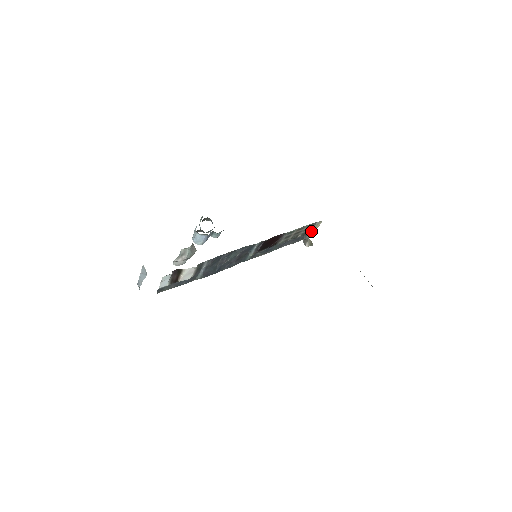
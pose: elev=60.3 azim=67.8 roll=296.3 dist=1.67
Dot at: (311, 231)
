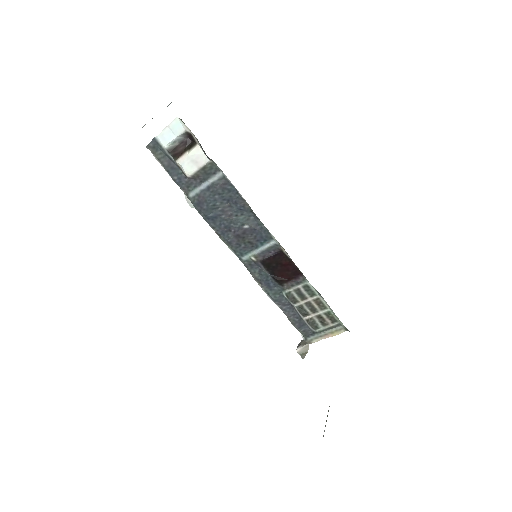
Dot at: (322, 334)
